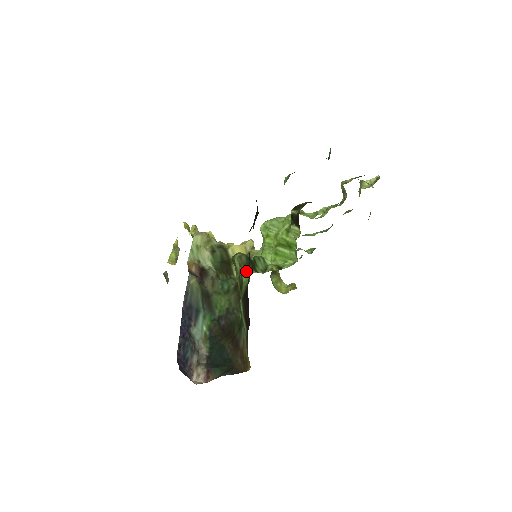
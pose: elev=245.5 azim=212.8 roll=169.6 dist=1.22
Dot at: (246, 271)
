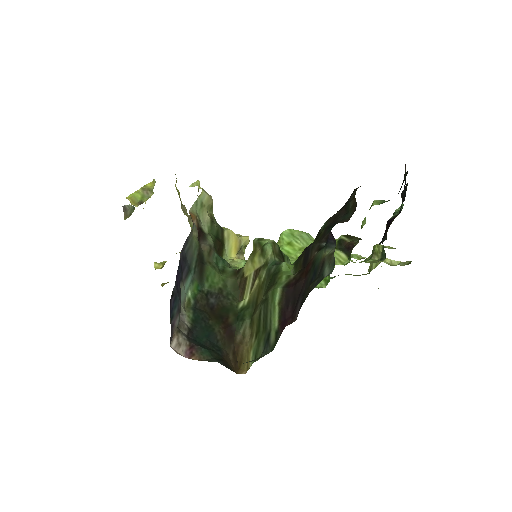
Dot at: (280, 262)
